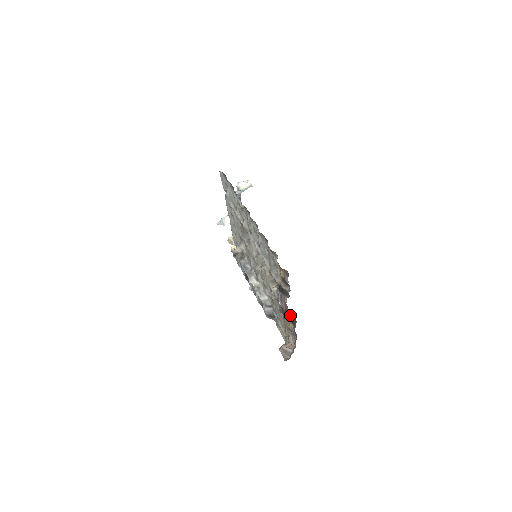
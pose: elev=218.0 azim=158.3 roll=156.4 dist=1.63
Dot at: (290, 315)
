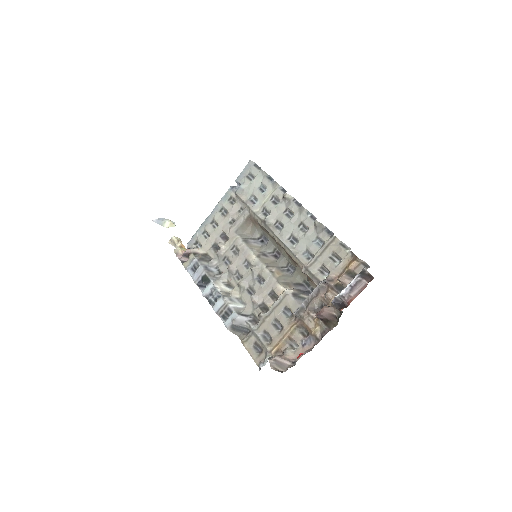
Dot at: (331, 314)
